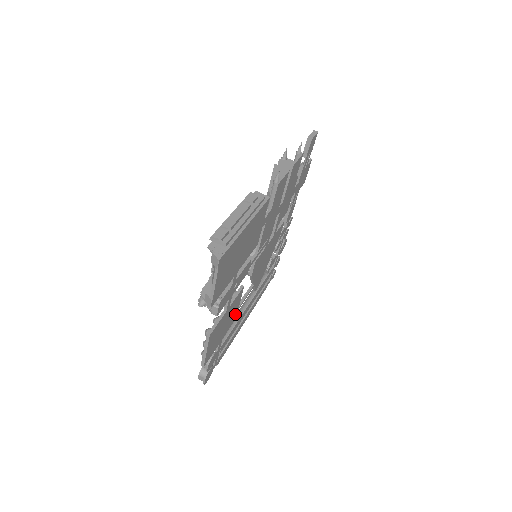
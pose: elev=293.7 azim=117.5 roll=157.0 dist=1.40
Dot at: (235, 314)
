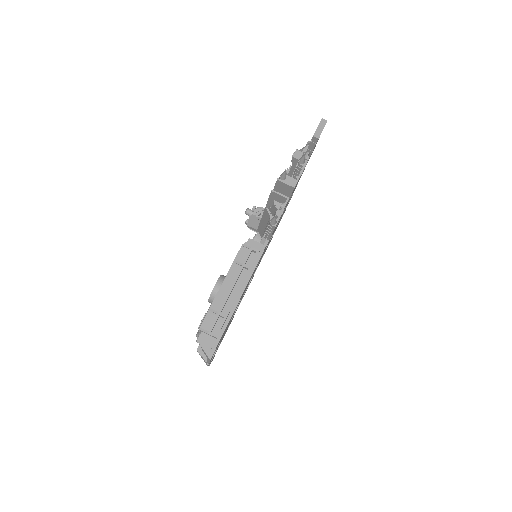
Dot at: occluded
